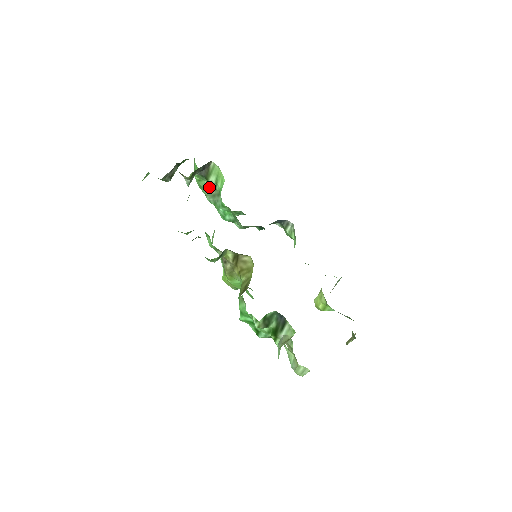
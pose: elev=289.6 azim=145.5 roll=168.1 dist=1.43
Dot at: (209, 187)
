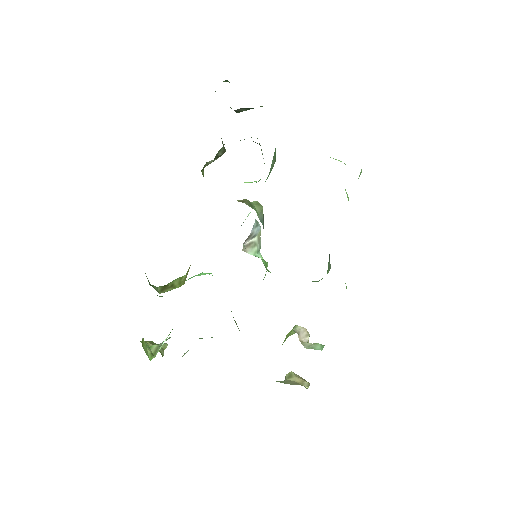
Dot at: (275, 154)
